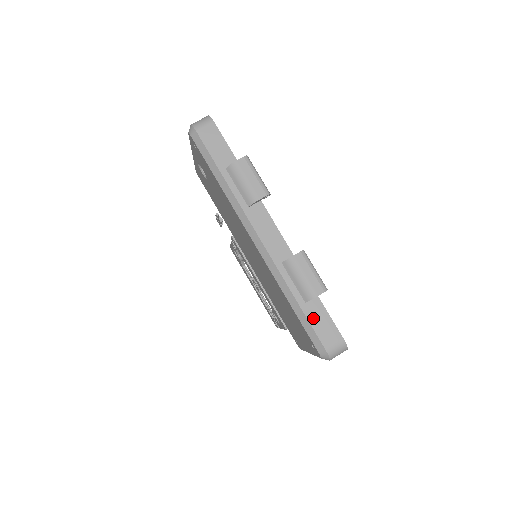
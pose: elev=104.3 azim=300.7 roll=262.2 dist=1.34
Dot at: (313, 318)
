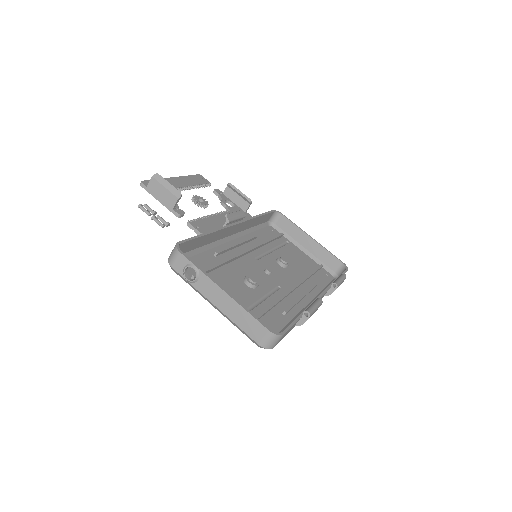
Dot at: occluded
